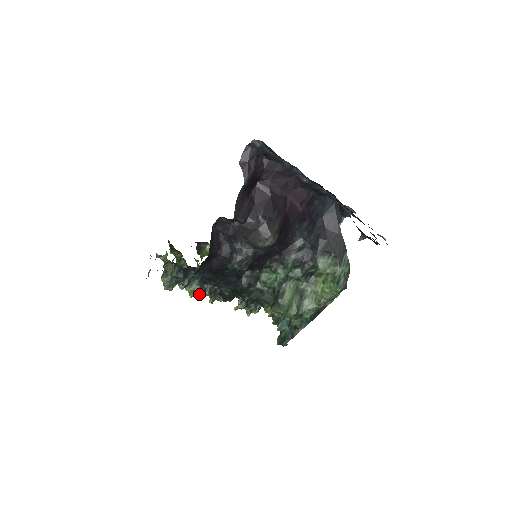
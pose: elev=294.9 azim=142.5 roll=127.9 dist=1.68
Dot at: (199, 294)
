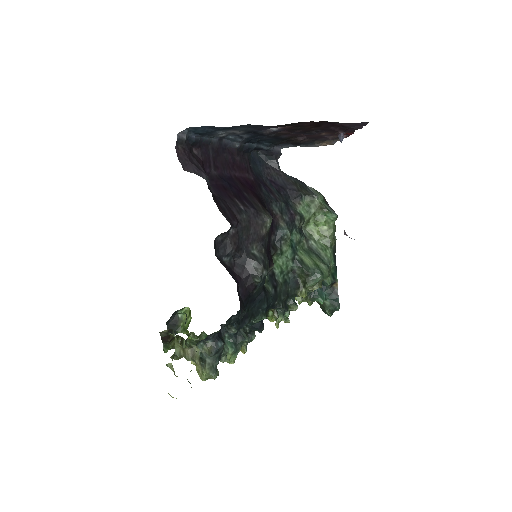
Dot at: (239, 350)
